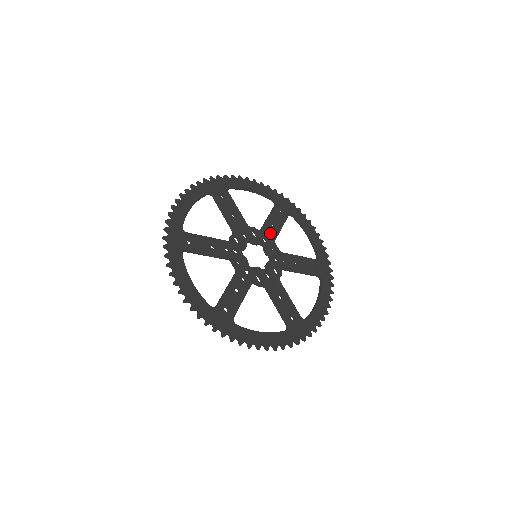
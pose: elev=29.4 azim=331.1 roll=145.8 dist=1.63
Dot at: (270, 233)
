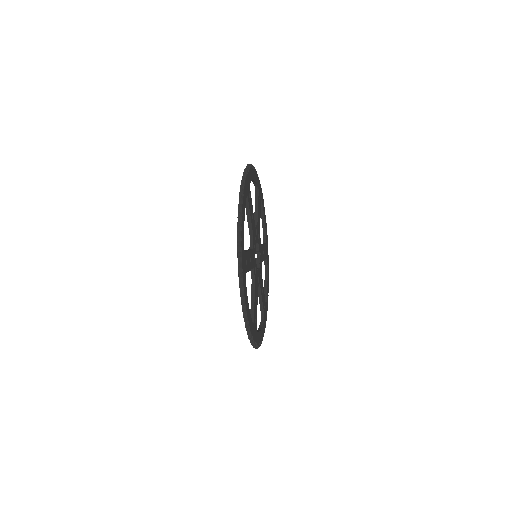
Dot at: (262, 254)
